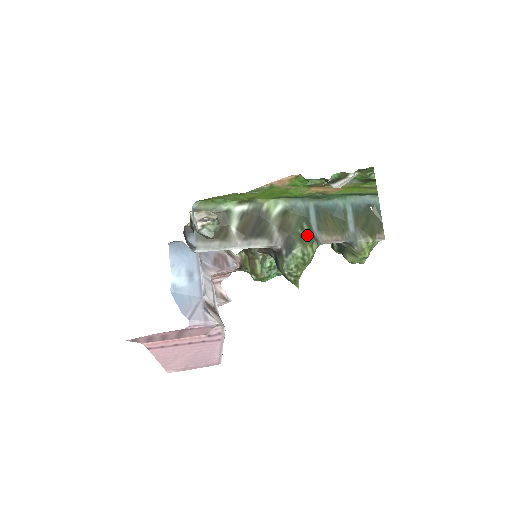
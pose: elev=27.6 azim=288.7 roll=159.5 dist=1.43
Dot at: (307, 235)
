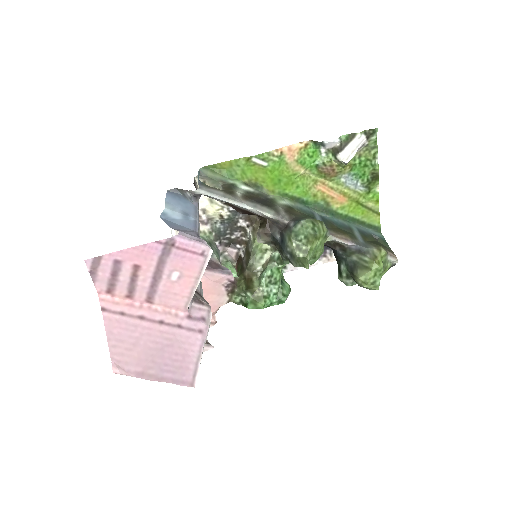
Dot at: occluded
